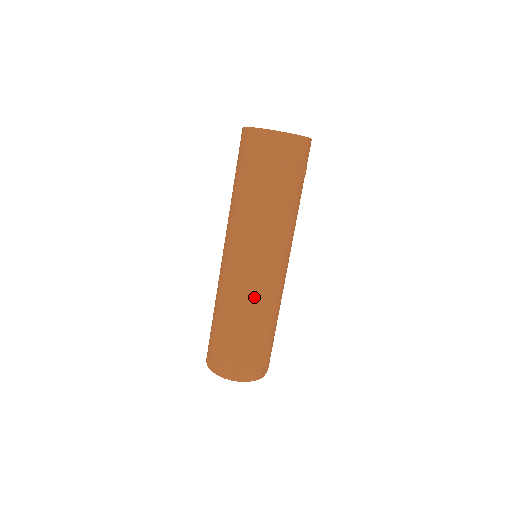
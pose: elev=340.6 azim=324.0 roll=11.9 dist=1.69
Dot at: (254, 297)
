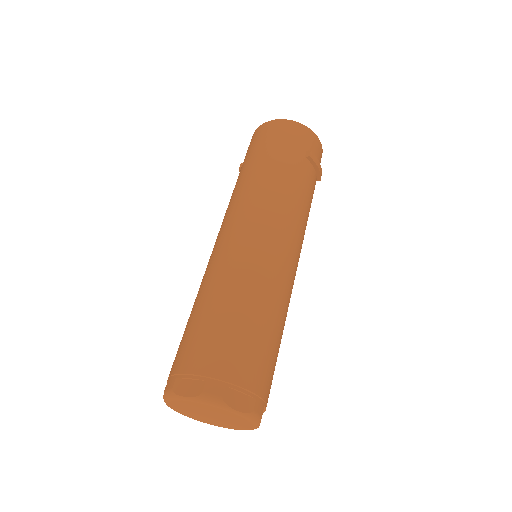
Dot at: (271, 279)
